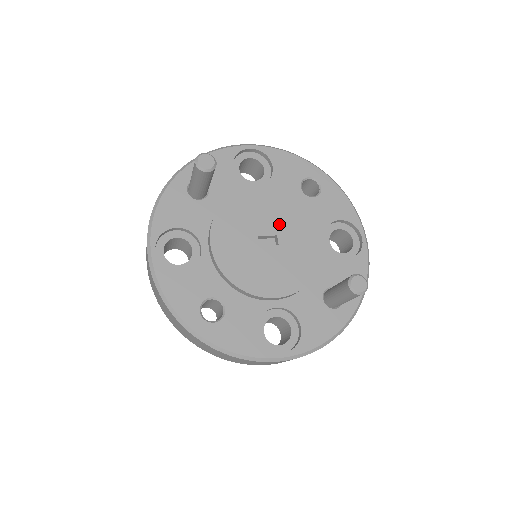
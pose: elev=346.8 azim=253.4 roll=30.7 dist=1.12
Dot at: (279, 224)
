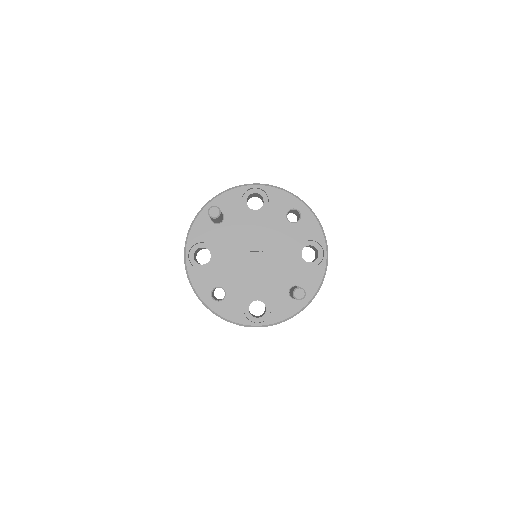
Dot at: (265, 244)
